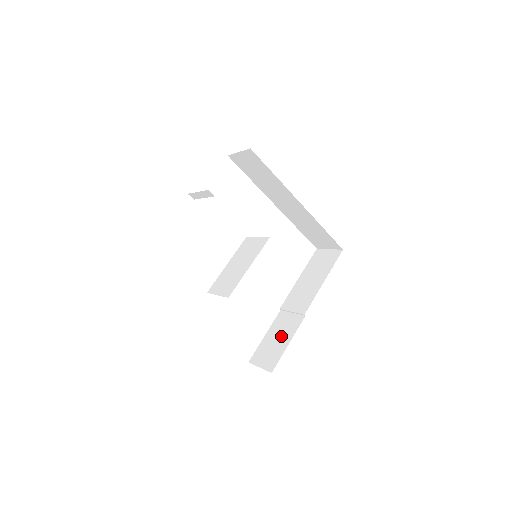
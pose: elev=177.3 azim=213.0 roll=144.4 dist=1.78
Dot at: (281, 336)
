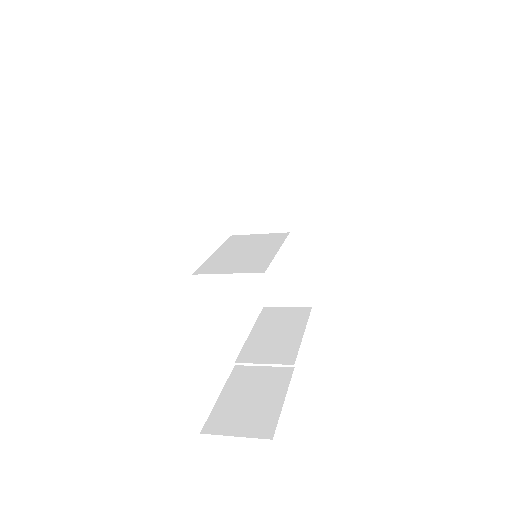
Dot at: (260, 392)
